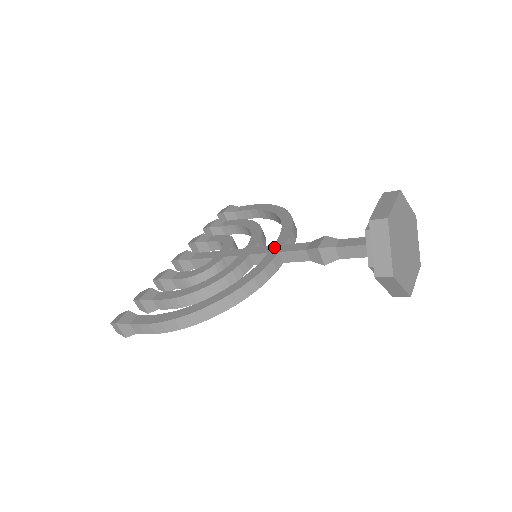
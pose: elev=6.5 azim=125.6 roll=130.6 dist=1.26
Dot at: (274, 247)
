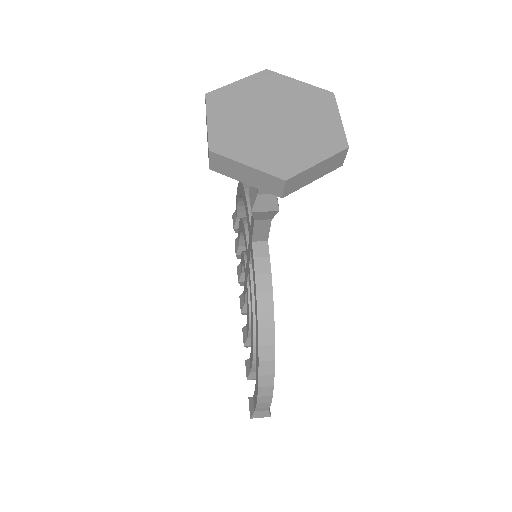
Dot at: (249, 239)
